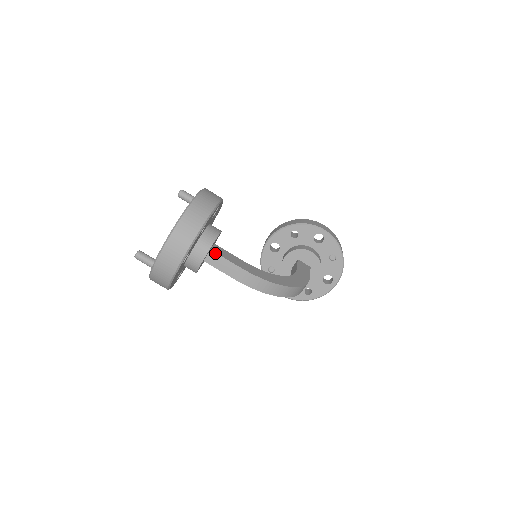
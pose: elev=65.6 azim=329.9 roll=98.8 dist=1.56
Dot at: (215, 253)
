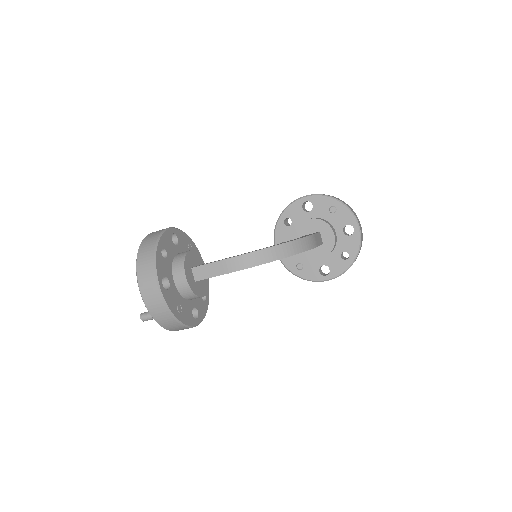
Dot at: (196, 267)
